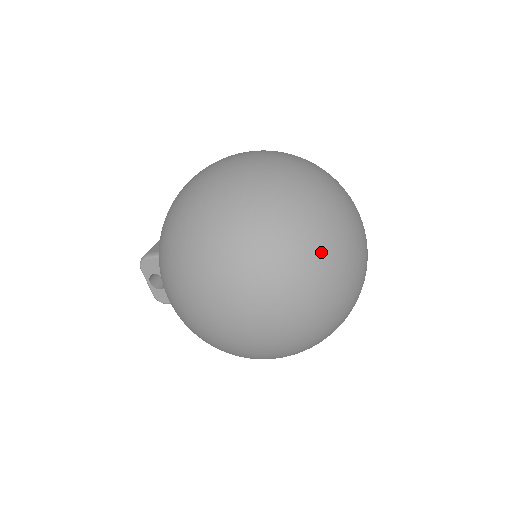
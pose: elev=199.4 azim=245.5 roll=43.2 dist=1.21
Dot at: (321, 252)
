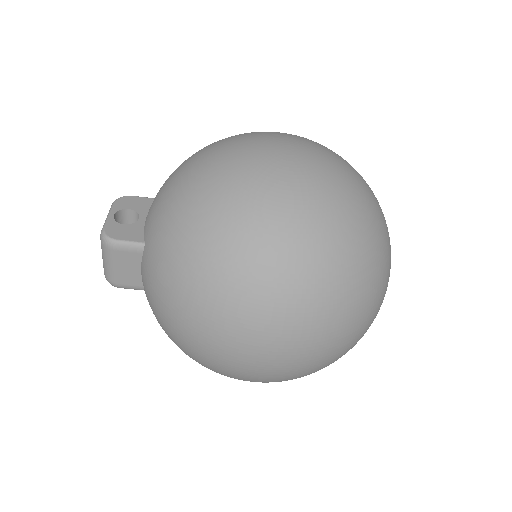
Dot at: occluded
